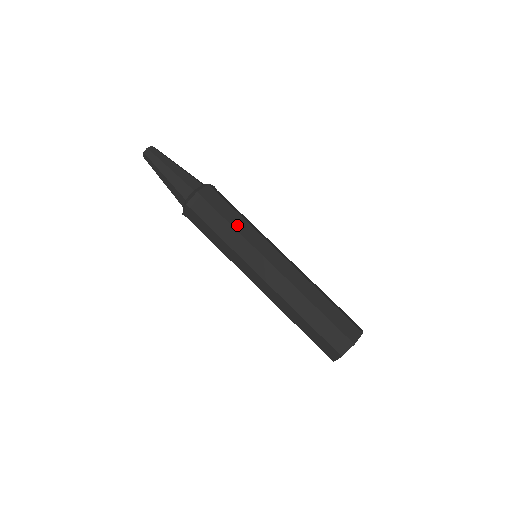
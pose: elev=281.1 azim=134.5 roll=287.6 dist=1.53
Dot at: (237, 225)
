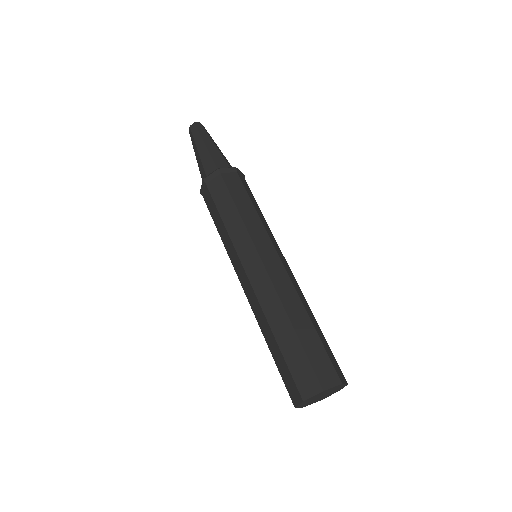
Dot at: (228, 221)
